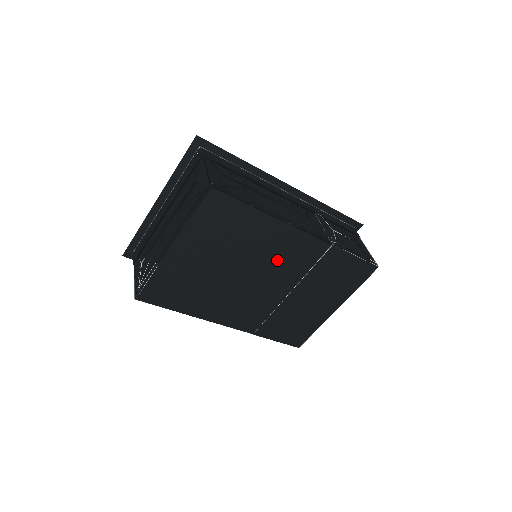
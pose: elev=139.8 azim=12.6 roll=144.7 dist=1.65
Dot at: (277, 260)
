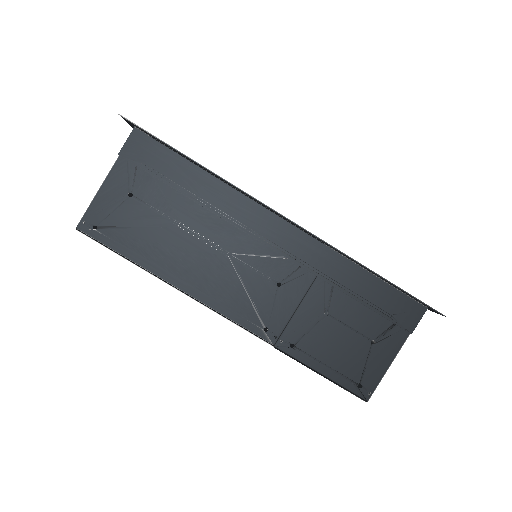
Dot at: occluded
